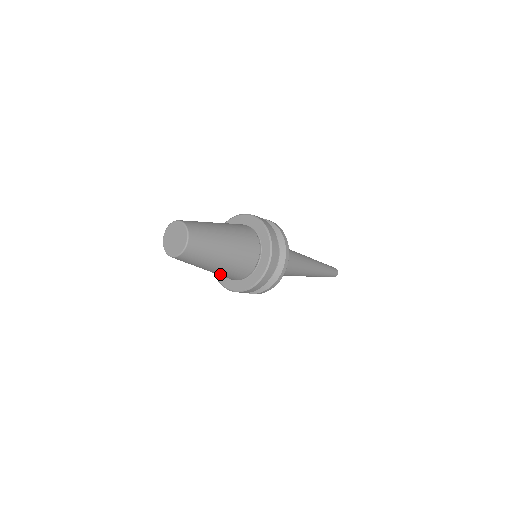
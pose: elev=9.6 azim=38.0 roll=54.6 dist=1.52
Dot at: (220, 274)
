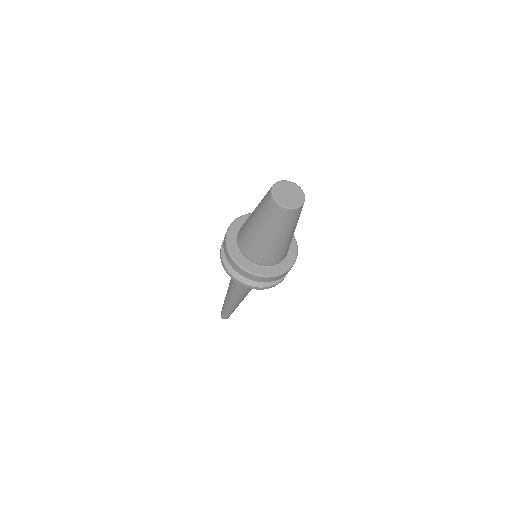
Dot at: (272, 251)
